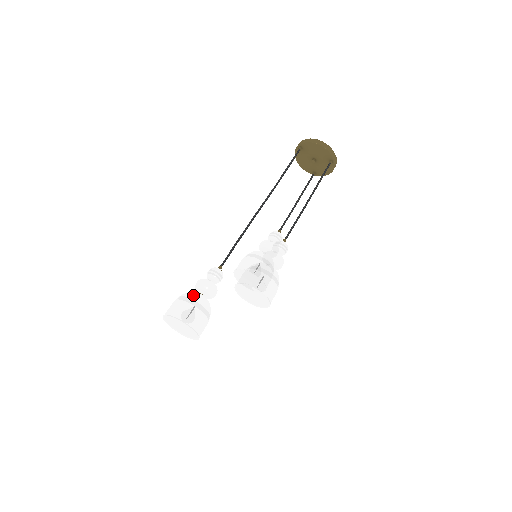
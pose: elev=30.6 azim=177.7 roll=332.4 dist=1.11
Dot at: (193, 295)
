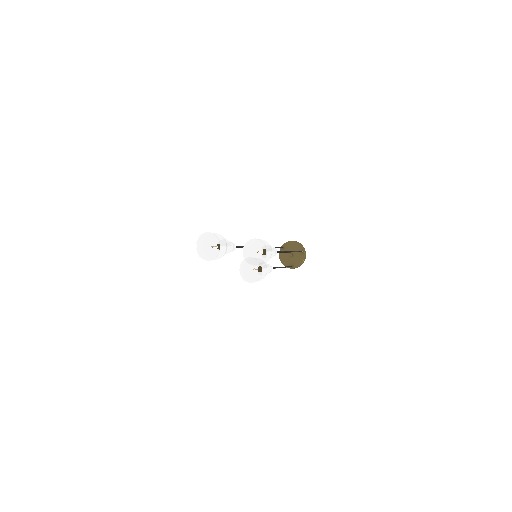
Dot at: occluded
